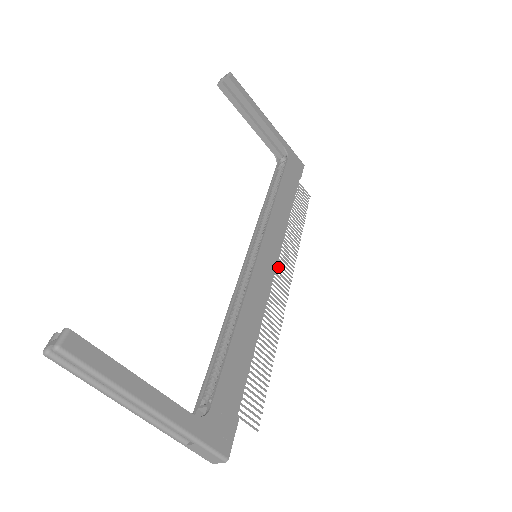
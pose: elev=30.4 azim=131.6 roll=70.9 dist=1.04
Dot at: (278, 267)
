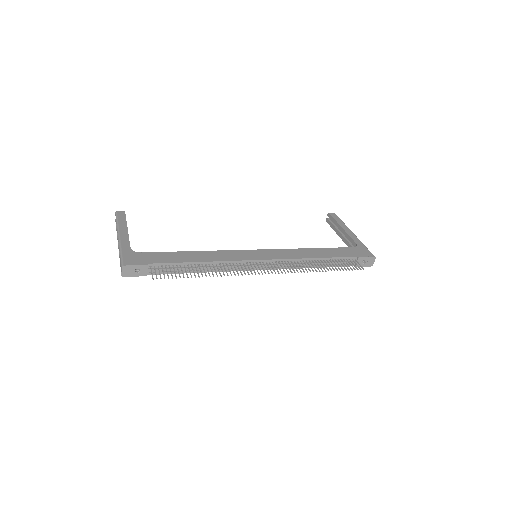
Dot at: (267, 264)
